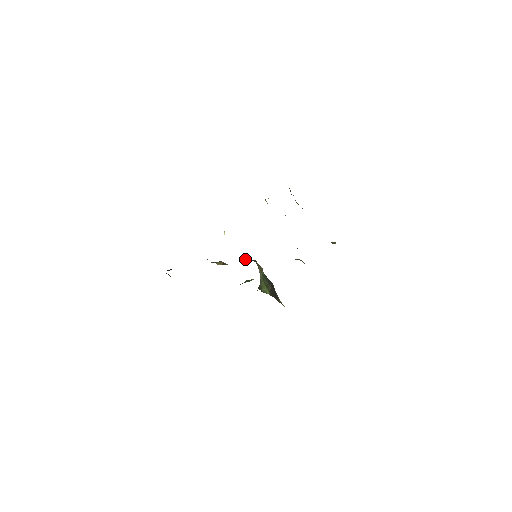
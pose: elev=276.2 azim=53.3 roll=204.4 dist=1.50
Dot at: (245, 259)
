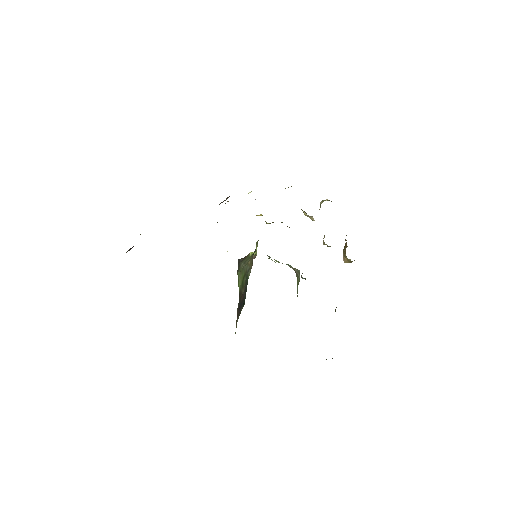
Dot at: occluded
